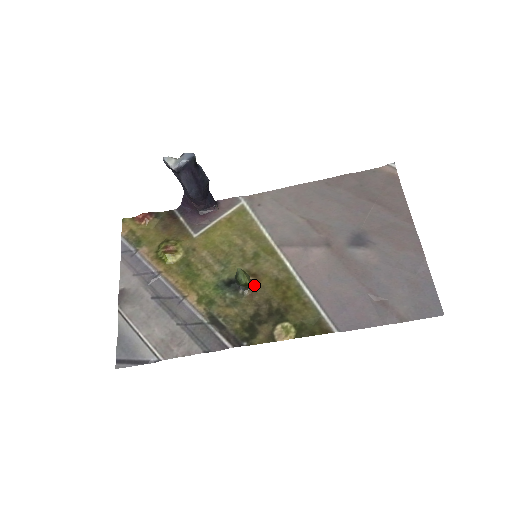
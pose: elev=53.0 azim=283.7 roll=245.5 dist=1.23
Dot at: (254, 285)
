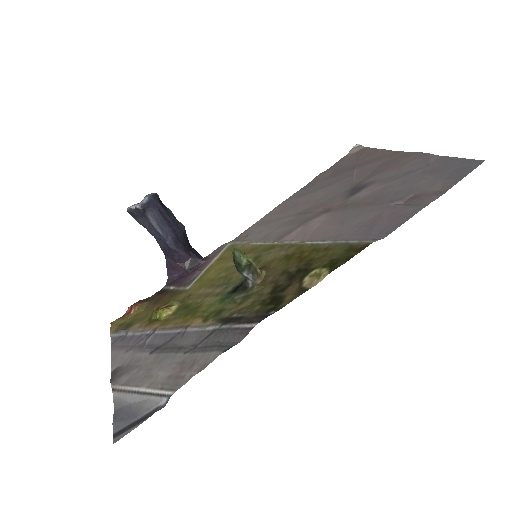
Dot at: (263, 272)
